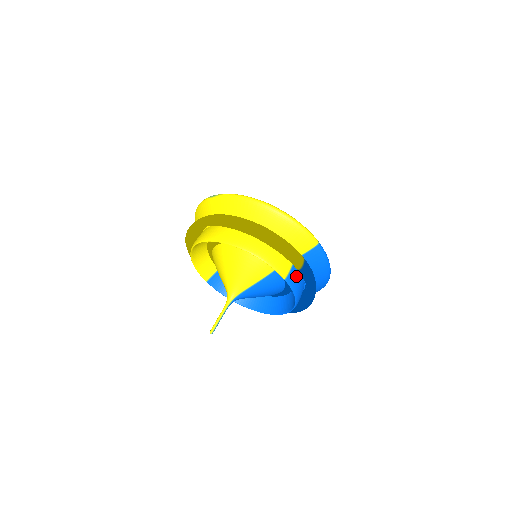
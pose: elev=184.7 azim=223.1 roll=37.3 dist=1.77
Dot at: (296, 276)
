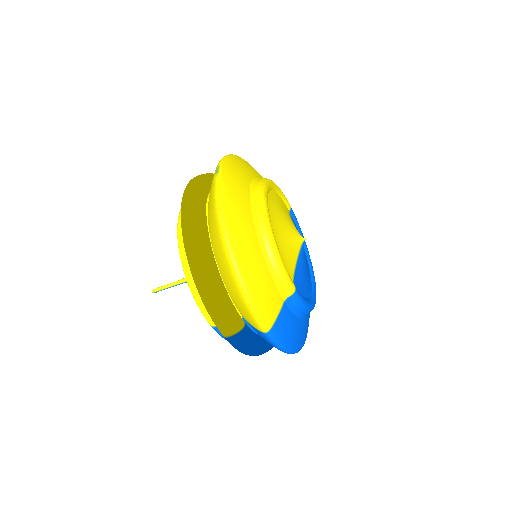
Dot at: occluded
